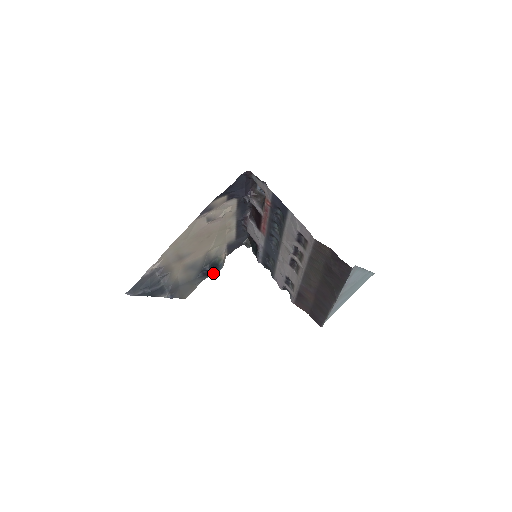
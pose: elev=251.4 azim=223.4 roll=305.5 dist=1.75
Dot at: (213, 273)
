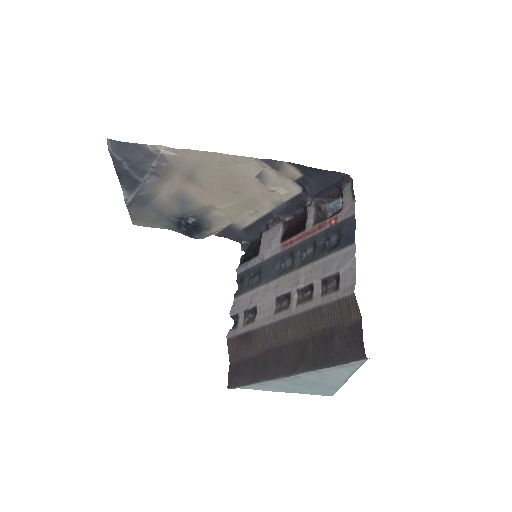
Dot at: (186, 233)
